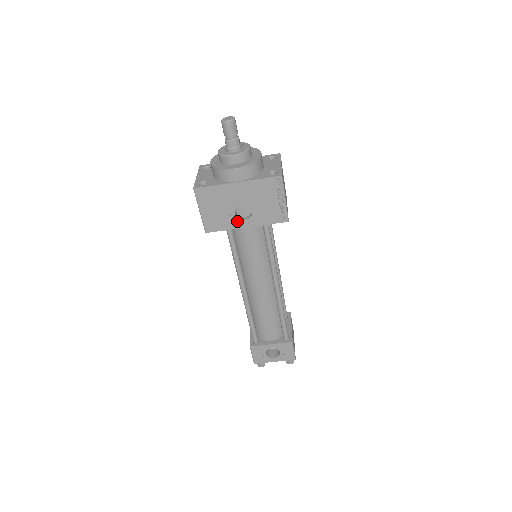
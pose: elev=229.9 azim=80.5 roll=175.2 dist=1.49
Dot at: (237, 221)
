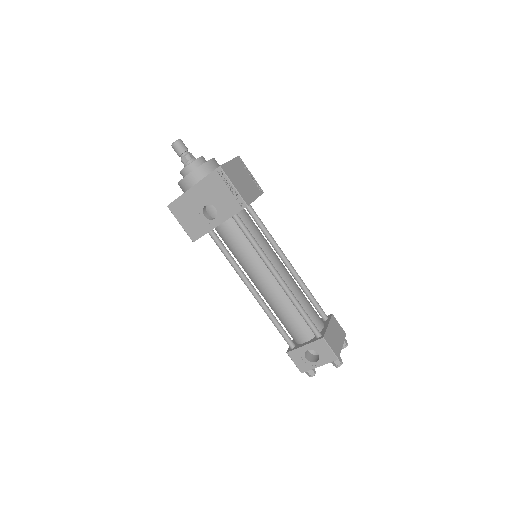
Dot at: (210, 222)
